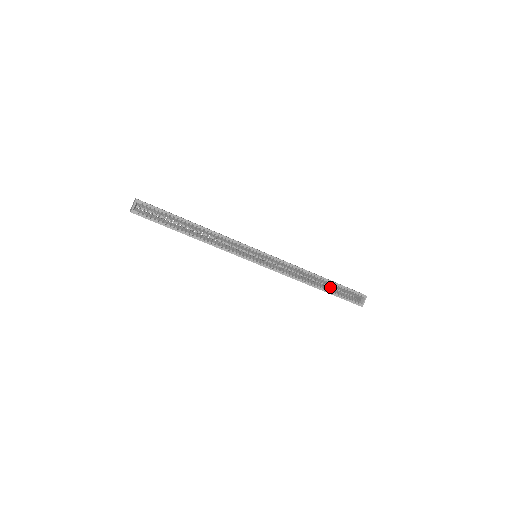
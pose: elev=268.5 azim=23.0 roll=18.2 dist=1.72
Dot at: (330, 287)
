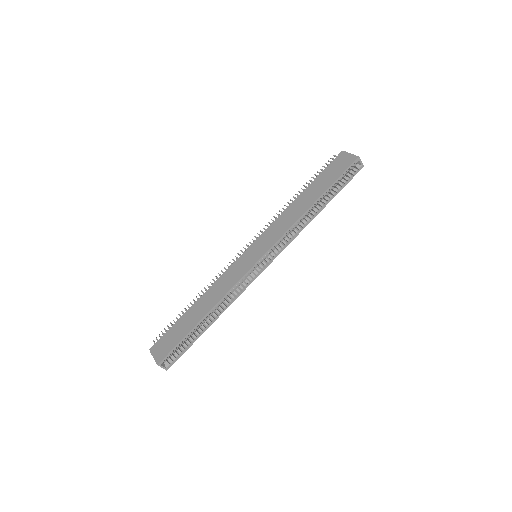
Dot at: occluded
